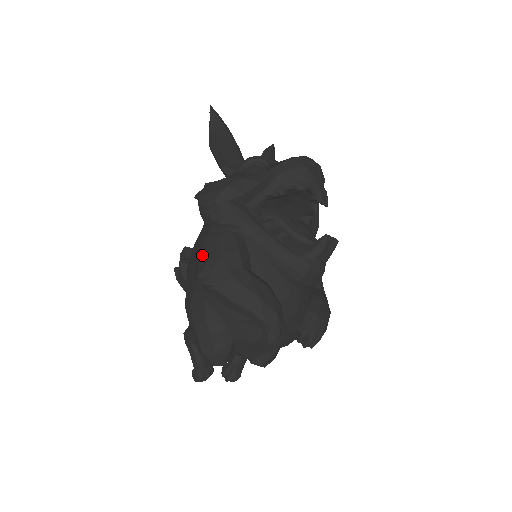
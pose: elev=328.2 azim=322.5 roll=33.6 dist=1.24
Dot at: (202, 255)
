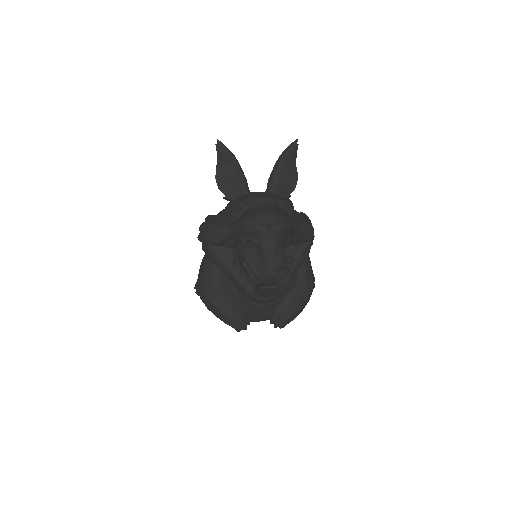
Dot at: (199, 273)
